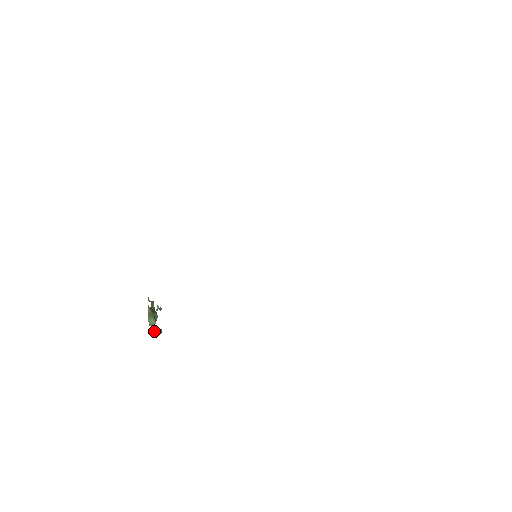
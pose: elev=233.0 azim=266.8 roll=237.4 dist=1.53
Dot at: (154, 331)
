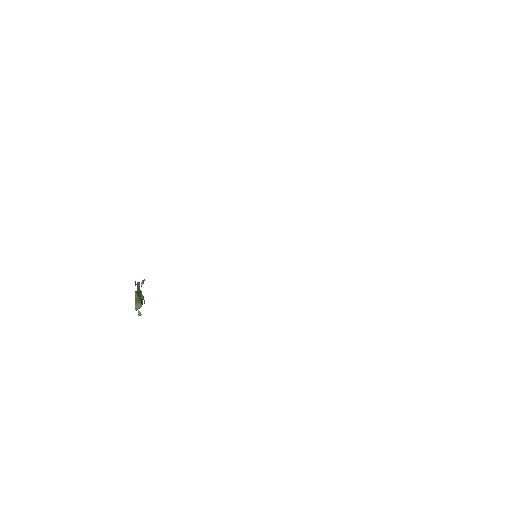
Dot at: (140, 312)
